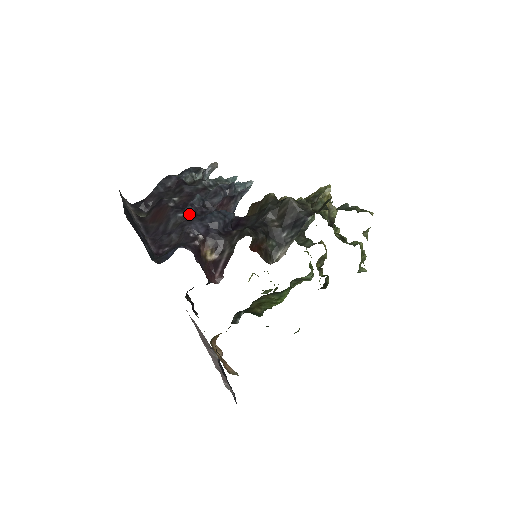
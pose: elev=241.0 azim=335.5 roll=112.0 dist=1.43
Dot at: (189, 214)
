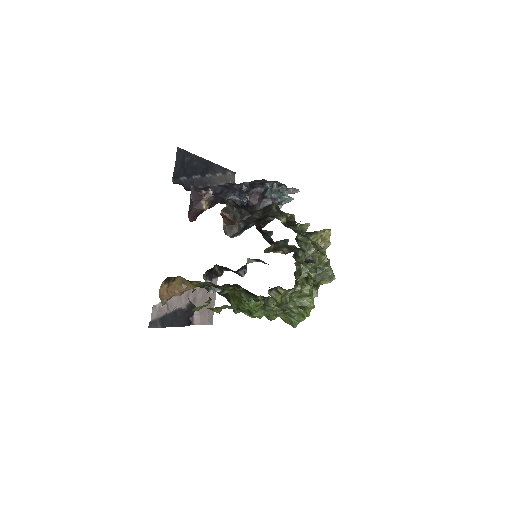
Dot at: (230, 187)
